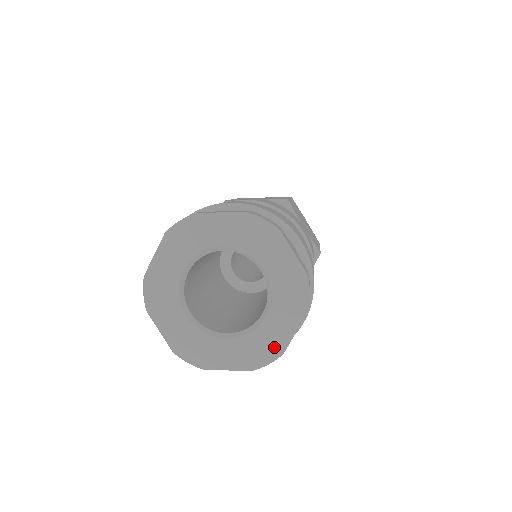
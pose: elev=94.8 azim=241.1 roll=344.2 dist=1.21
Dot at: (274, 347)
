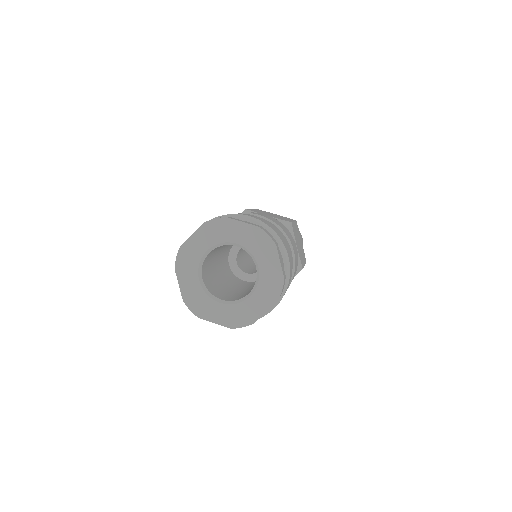
Dot at: (276, 279)
